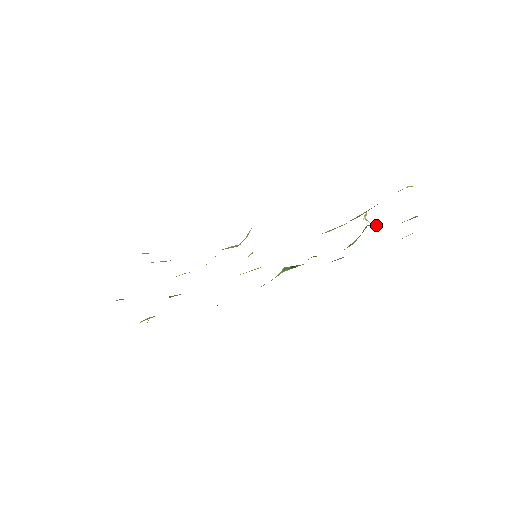
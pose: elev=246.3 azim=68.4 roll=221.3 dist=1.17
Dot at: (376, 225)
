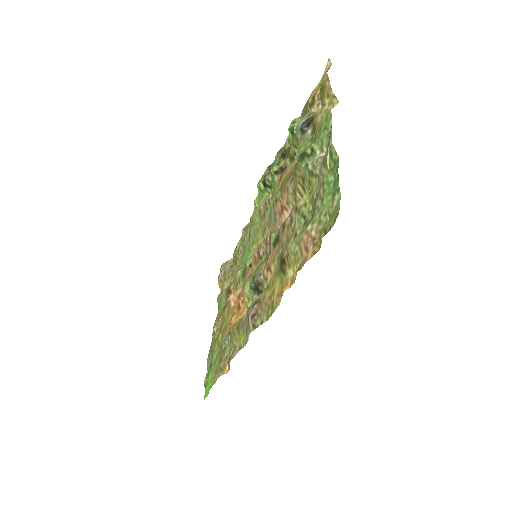
Dot at: (304, 129)
